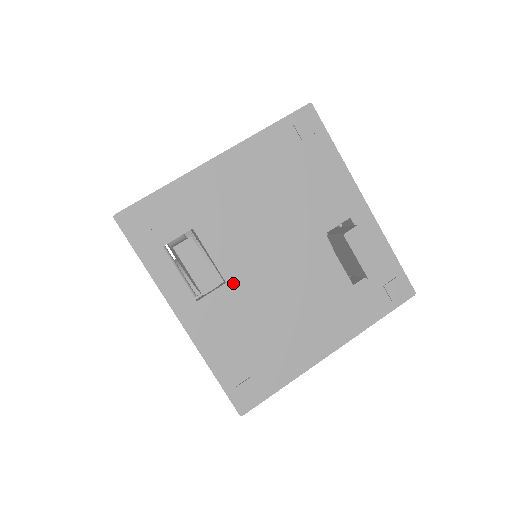
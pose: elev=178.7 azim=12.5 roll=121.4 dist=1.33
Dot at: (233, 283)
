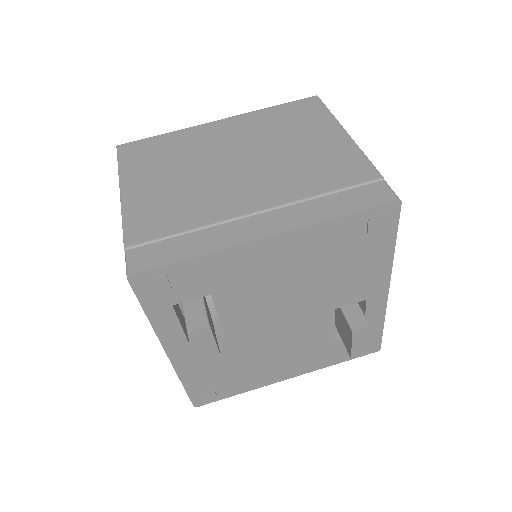
Dot at: (230, 335)
